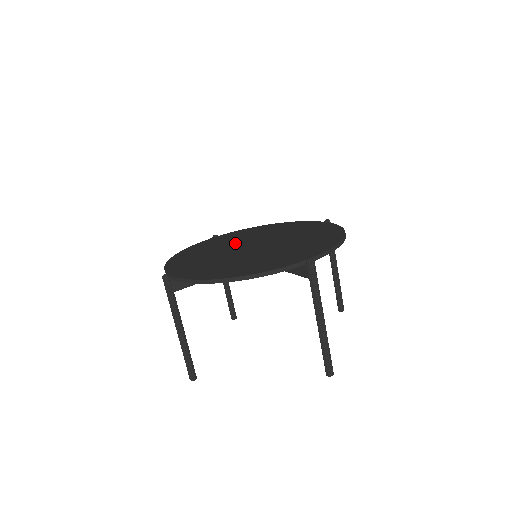
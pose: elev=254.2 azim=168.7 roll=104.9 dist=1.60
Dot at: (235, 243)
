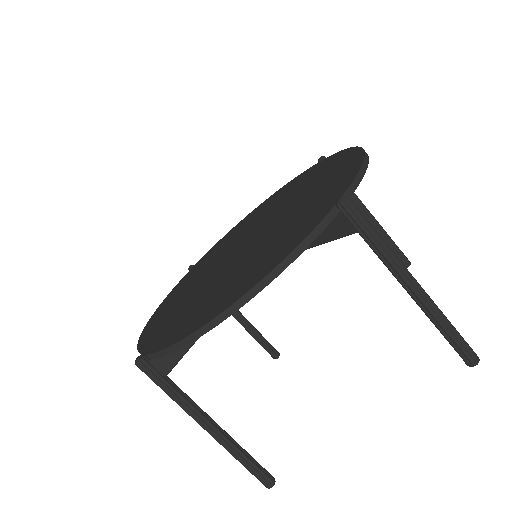
Dot at: (218, 257)
